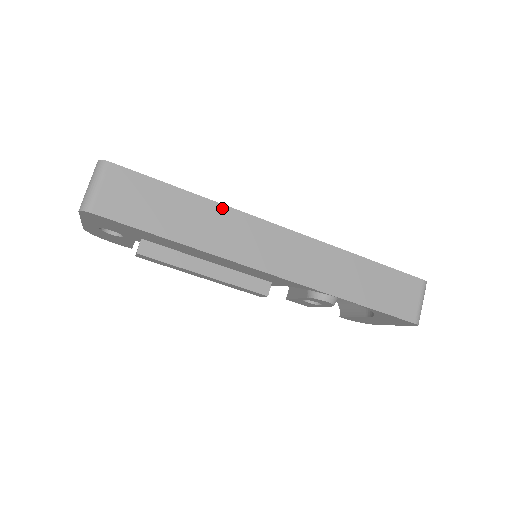
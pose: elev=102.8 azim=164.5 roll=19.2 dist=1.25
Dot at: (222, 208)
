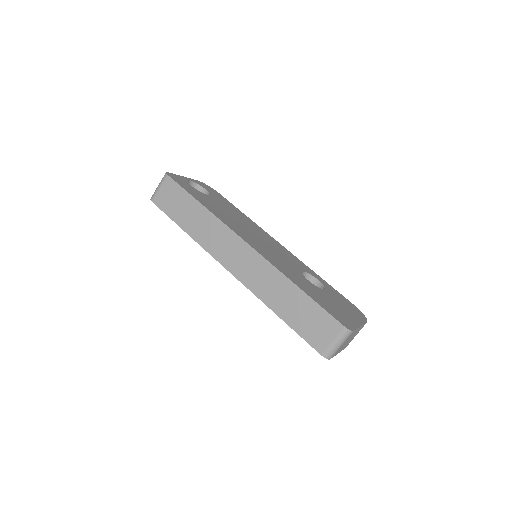
Dot at: (215, 219)
